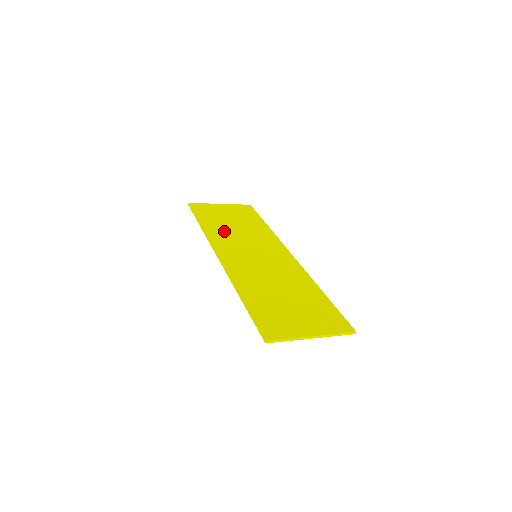
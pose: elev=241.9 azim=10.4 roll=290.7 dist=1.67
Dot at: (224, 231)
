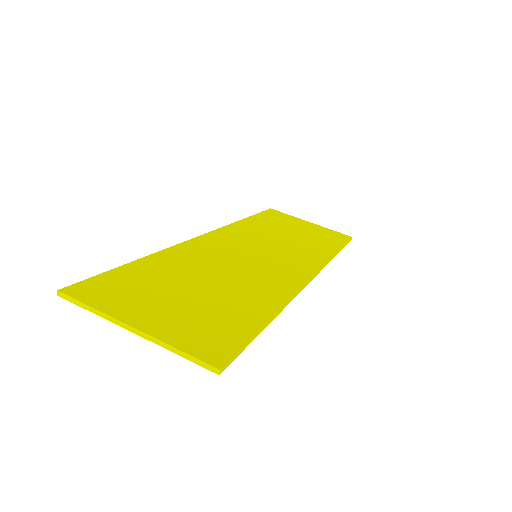
Dot at: (262, 230)
